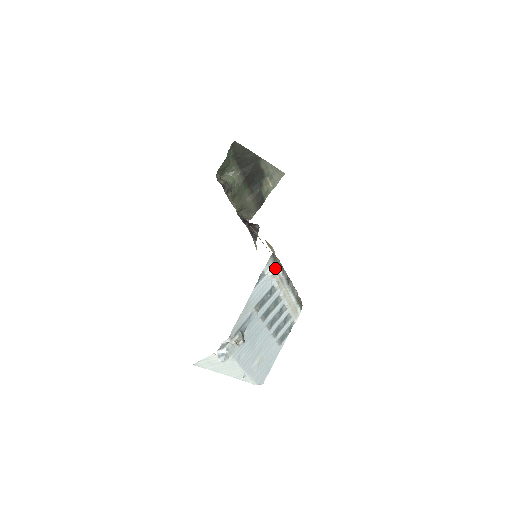
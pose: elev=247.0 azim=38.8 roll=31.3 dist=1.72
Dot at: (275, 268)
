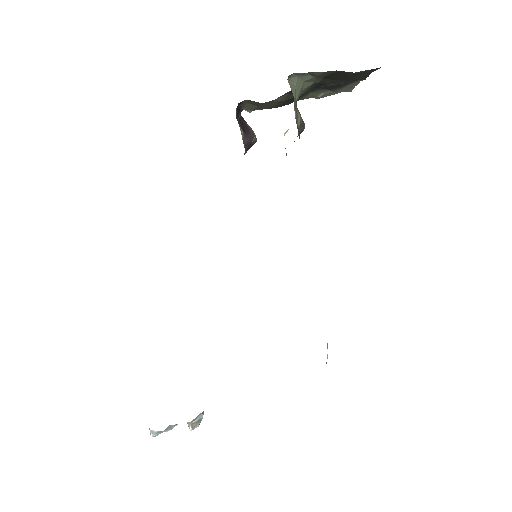
Dot at: occluded
